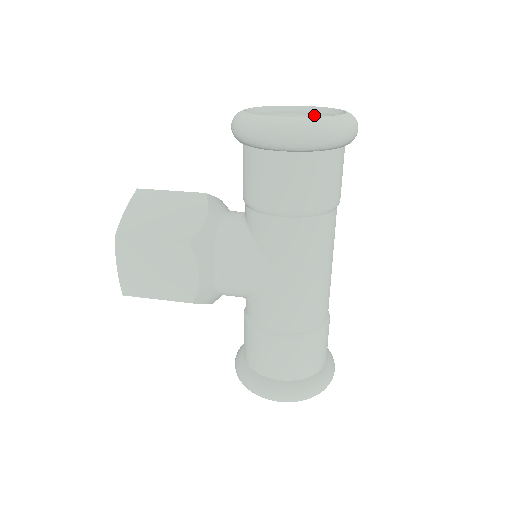
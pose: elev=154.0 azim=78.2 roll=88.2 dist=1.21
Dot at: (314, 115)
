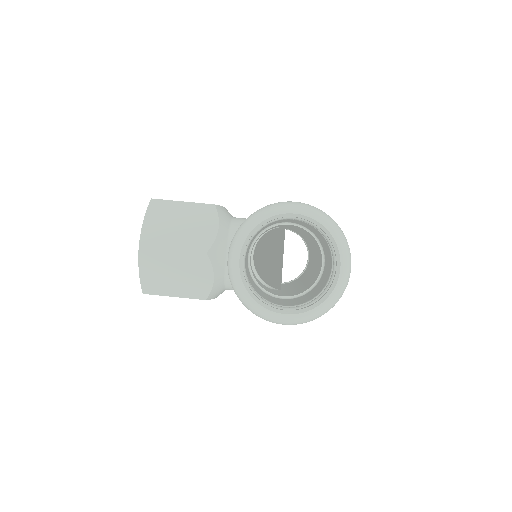
Dot at: (309, 222)
